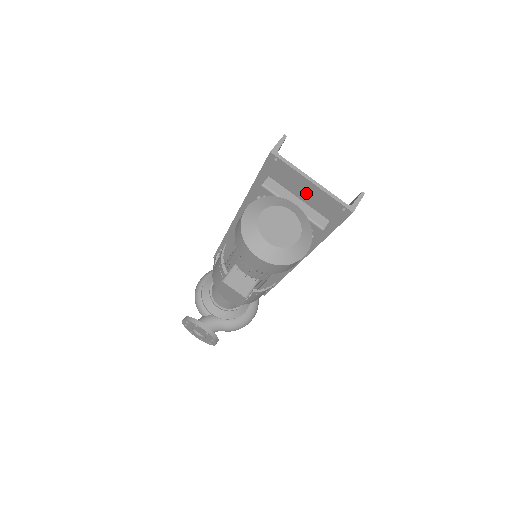
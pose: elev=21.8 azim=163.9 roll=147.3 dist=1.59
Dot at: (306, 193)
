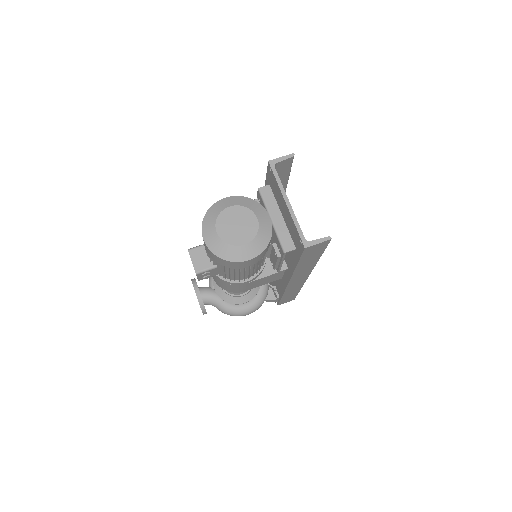
Dot at: (285, 212)
